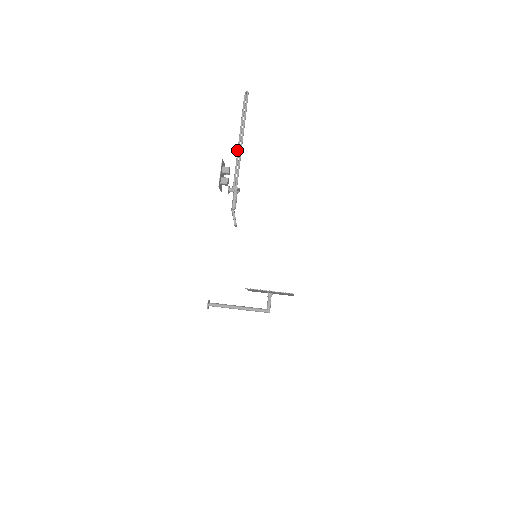
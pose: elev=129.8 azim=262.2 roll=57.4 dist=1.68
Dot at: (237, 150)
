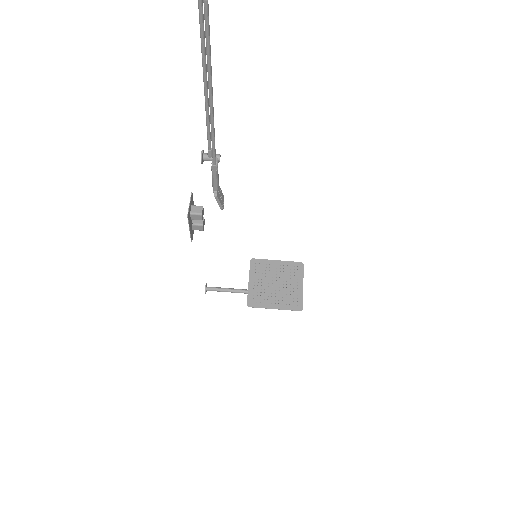
Dot at: occluded
